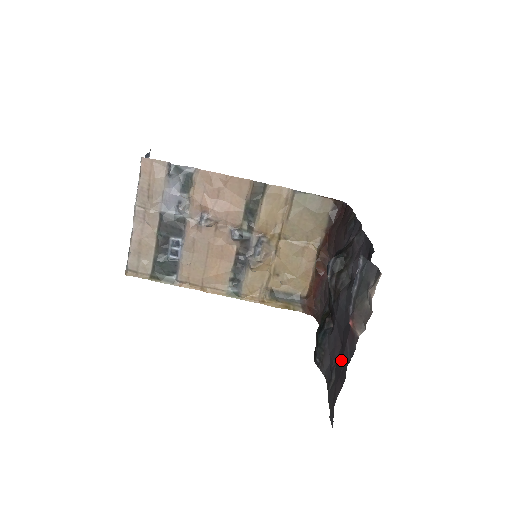
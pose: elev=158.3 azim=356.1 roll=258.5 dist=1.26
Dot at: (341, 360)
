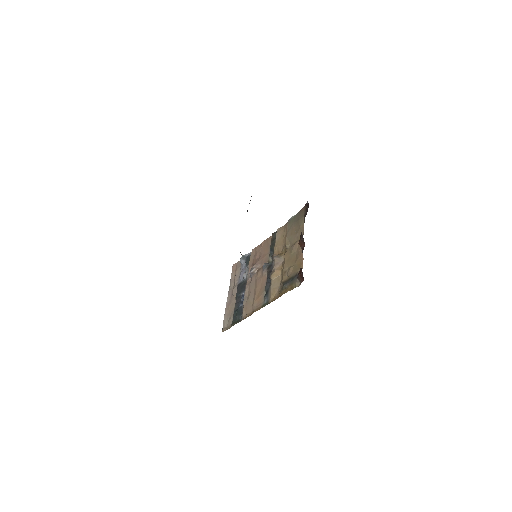
Dot at: occluded
